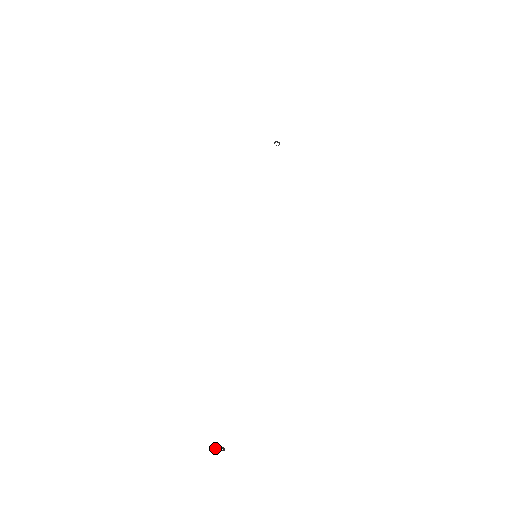
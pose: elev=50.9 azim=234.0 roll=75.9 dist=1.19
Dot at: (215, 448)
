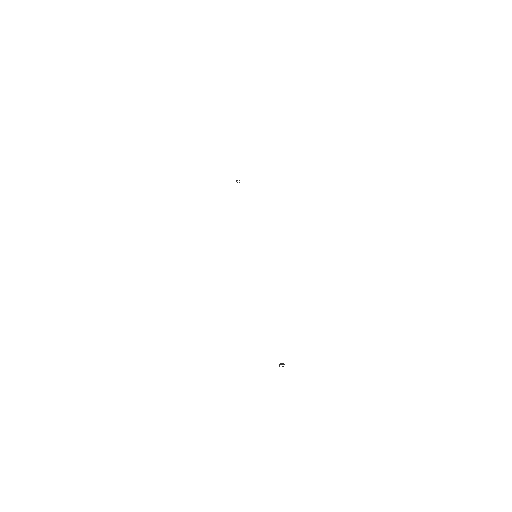
Dot at: occluded
